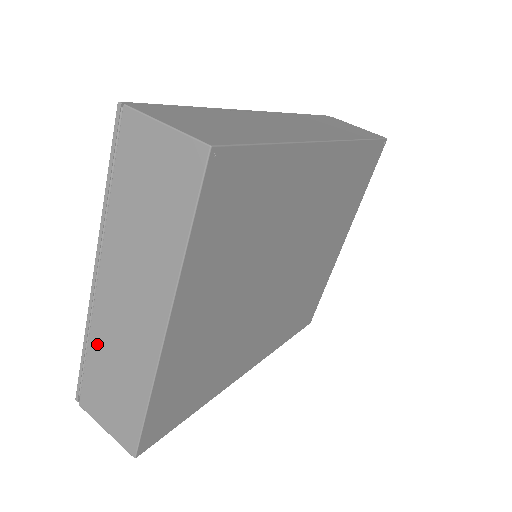
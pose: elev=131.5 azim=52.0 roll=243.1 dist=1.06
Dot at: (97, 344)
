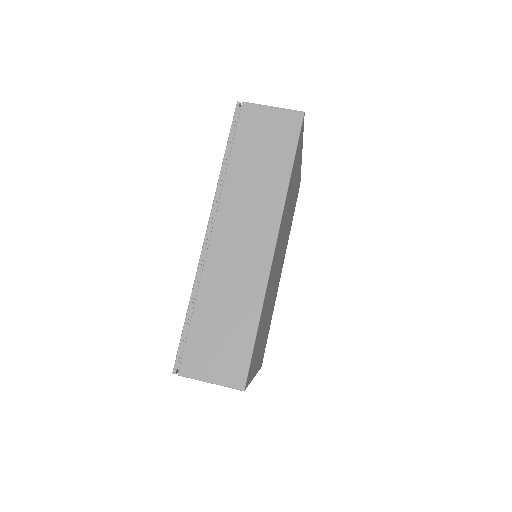
Dot at: occluded
